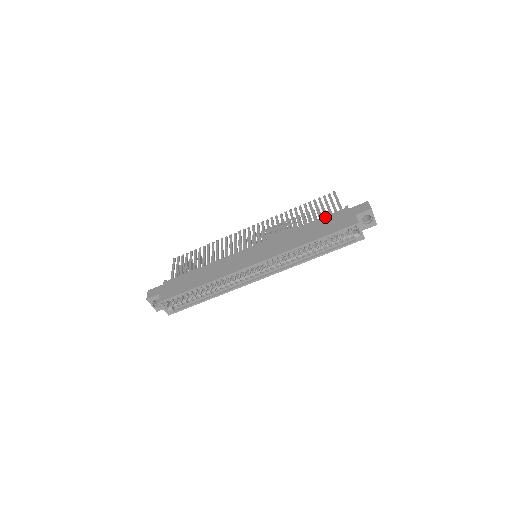
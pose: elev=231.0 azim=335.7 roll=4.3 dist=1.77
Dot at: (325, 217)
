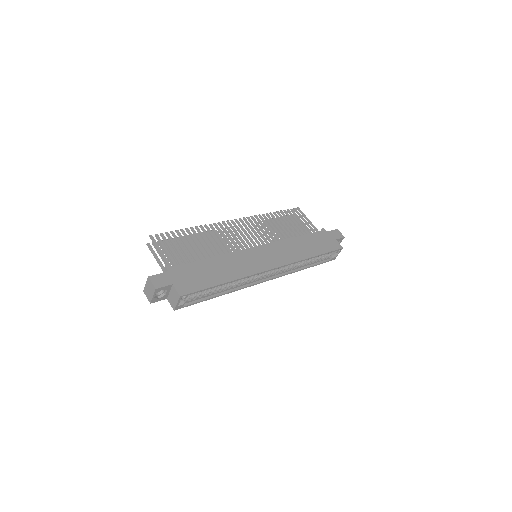
Dot at: (312, 234)
